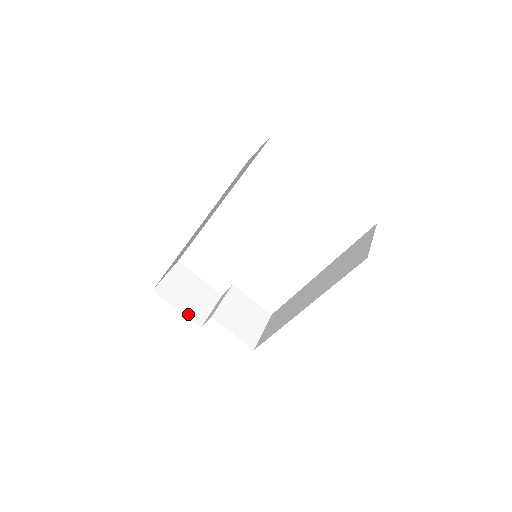
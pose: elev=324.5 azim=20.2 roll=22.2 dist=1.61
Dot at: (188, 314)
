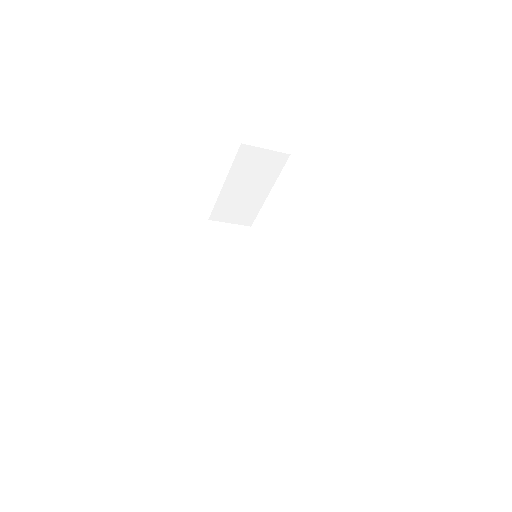
Dot at: occluded
